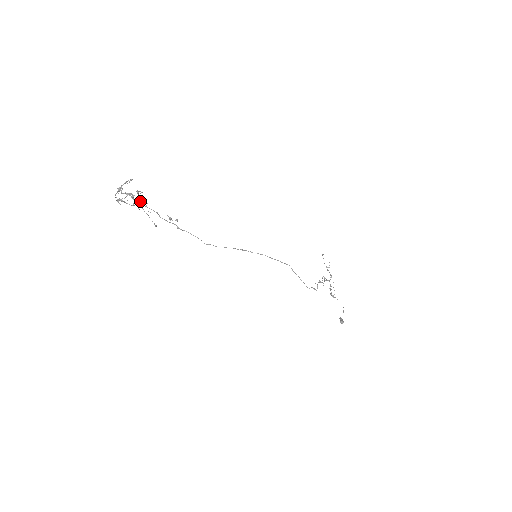
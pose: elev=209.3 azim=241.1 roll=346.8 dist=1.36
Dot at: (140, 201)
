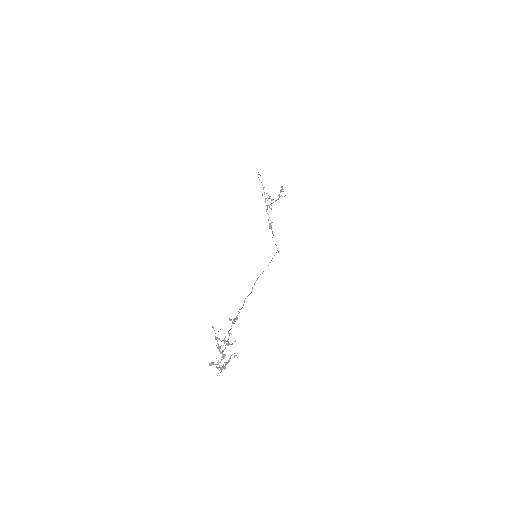
Dot at: (219, 339)
